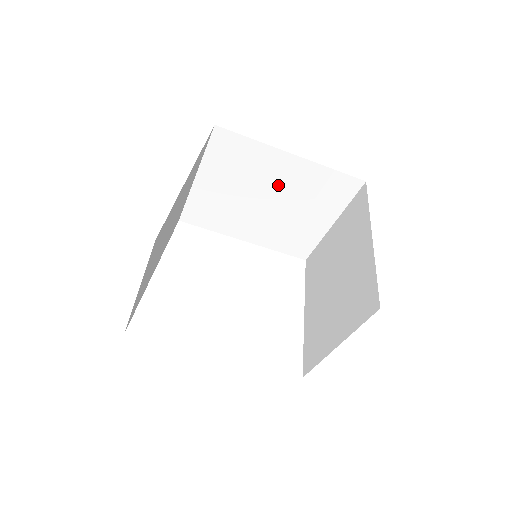
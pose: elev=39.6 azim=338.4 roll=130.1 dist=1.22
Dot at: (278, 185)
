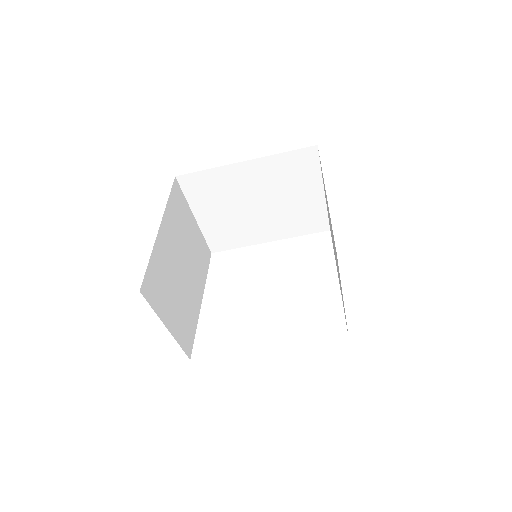
Dot at: (255, 189)
